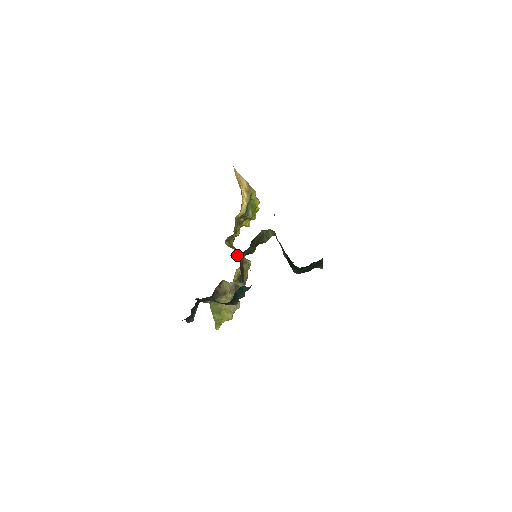
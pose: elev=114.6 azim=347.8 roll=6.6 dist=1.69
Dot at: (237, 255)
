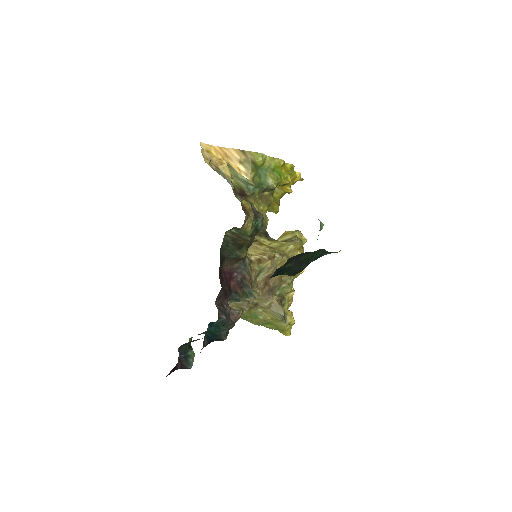
Dot at: (268, 245)
